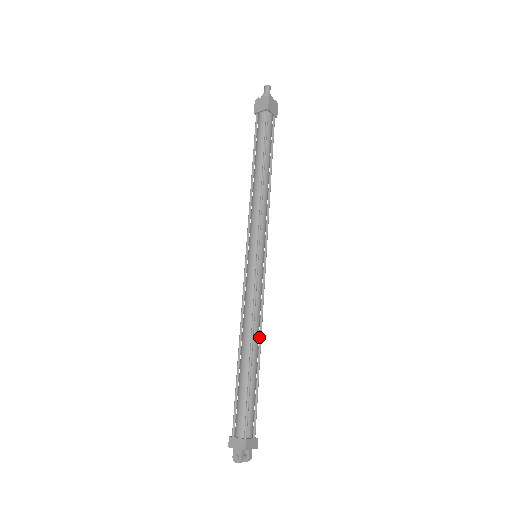
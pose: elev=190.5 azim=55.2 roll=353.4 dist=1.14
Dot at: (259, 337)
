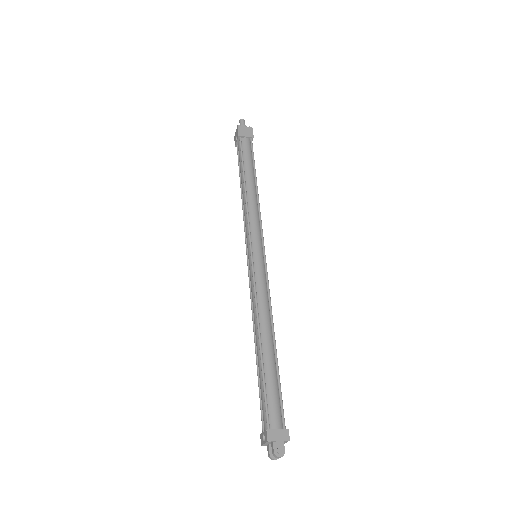
Dot at: occluded
